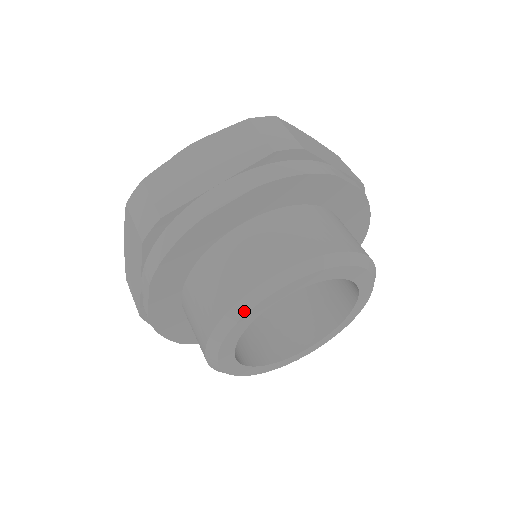
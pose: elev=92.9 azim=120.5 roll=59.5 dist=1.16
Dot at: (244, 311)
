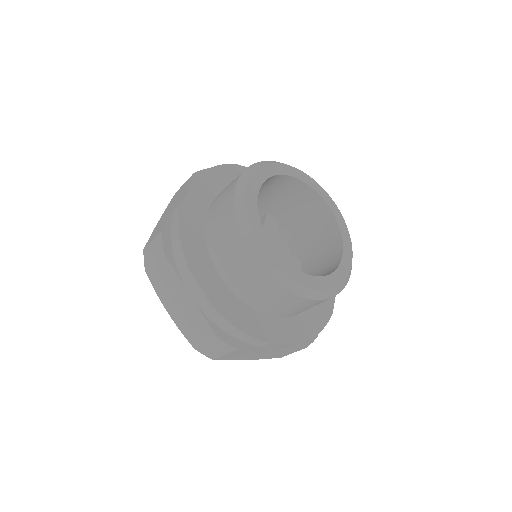
Dot at: (242, 204)
